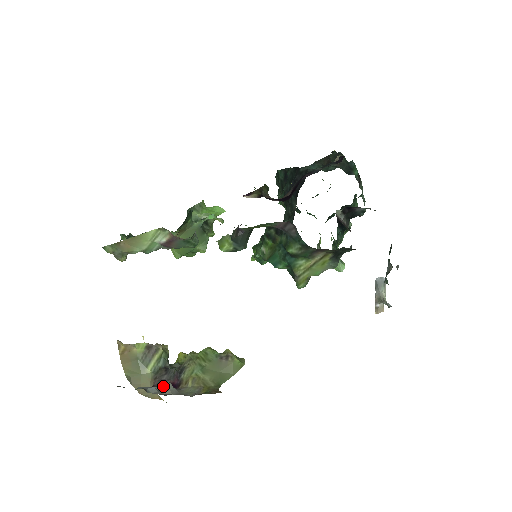
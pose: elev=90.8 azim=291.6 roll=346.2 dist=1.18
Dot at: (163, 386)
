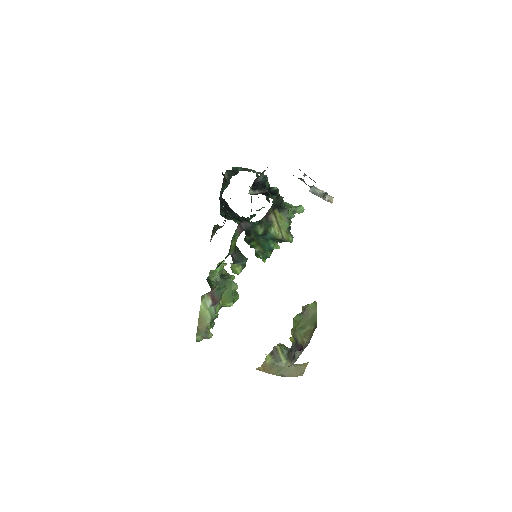
Dot at: (295, 356)
